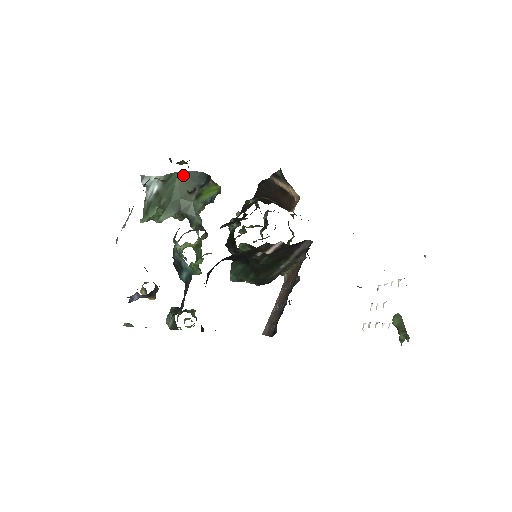
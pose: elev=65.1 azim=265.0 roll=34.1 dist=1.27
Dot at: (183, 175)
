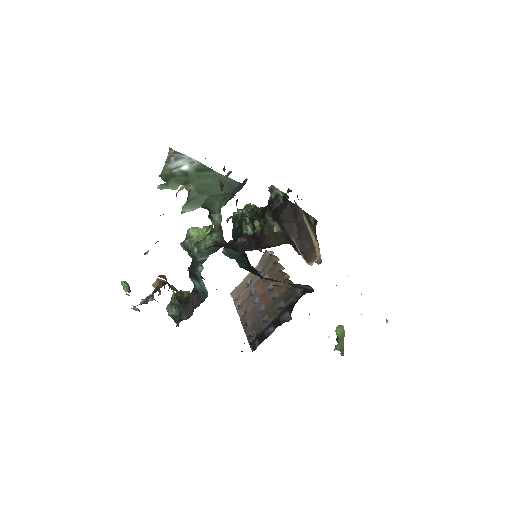
Dot at: (221, 178)
